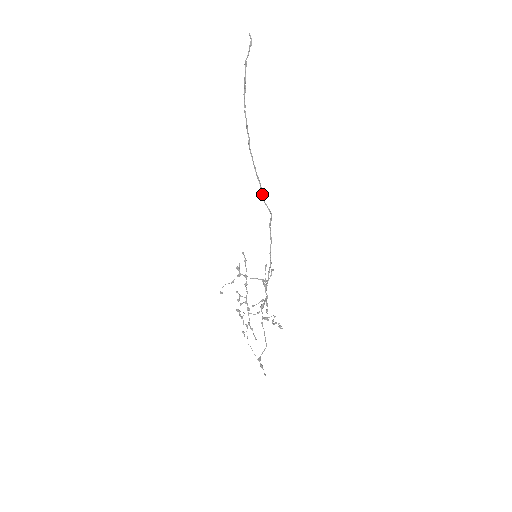
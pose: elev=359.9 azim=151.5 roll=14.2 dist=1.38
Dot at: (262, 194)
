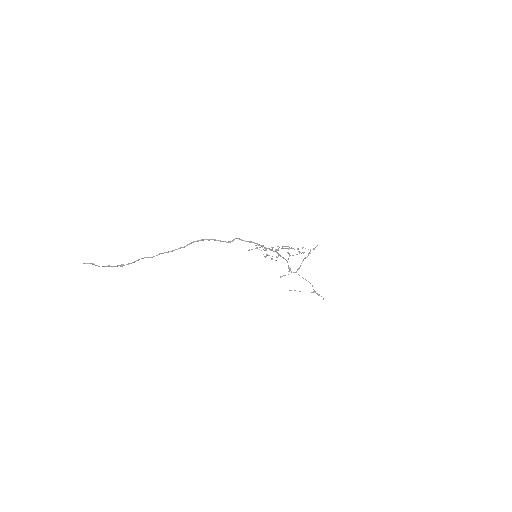
Dot at: (214, 240)
